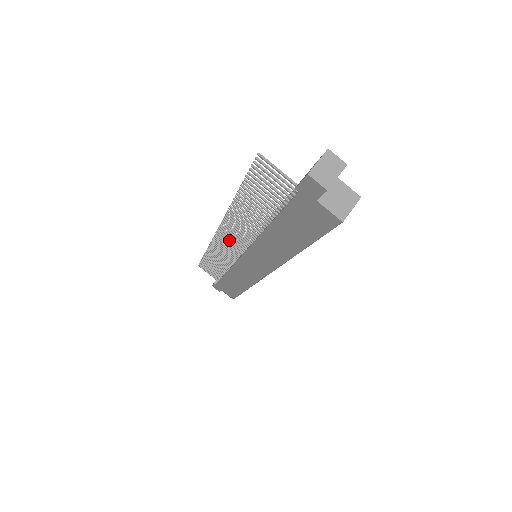
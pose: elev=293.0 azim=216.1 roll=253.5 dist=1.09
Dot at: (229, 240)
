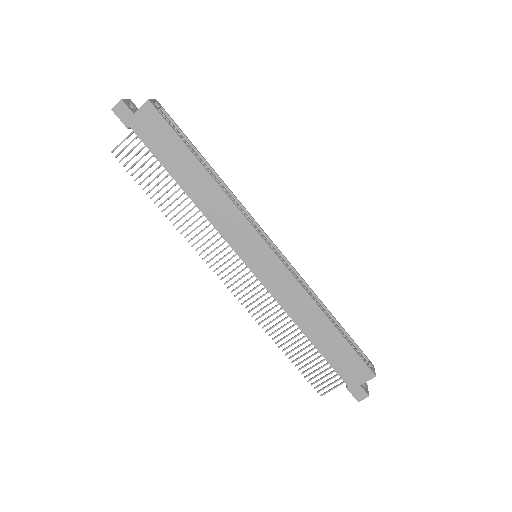
Dot at: (234, 275)
